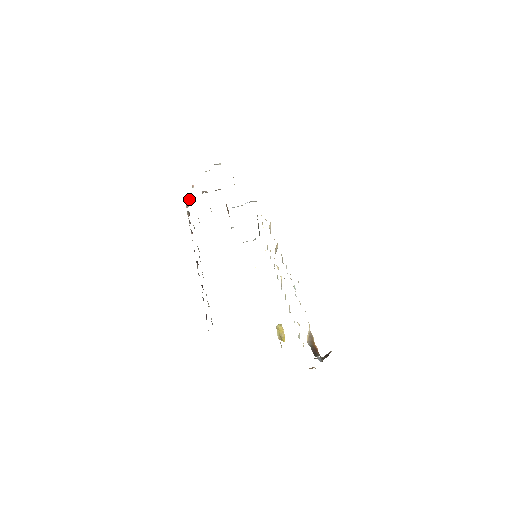
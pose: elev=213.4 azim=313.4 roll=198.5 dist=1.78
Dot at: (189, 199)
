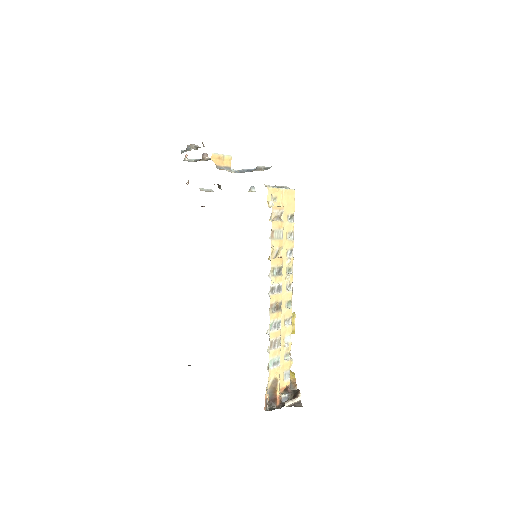
Dot at: occluded
